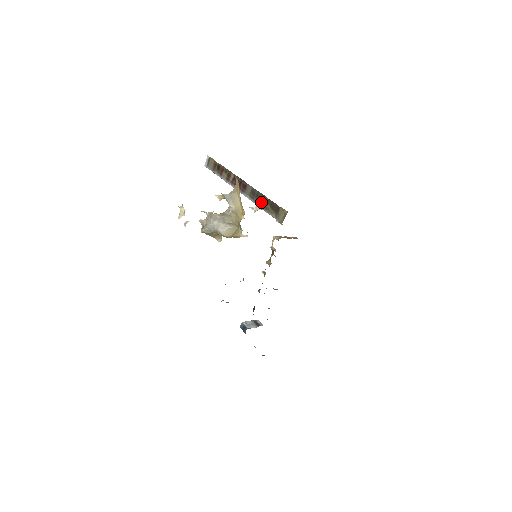
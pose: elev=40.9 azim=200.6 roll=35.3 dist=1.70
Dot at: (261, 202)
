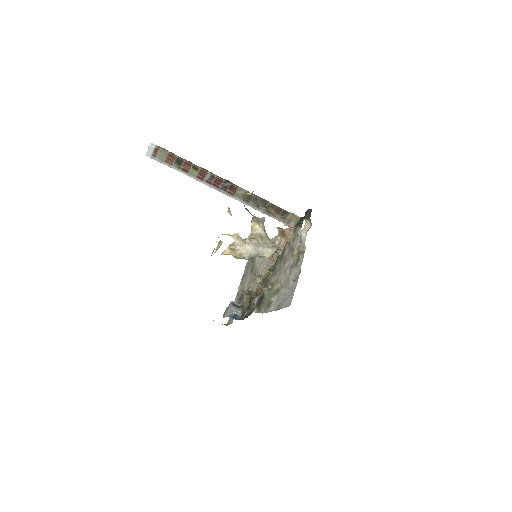
Dot at: (305, 223)
